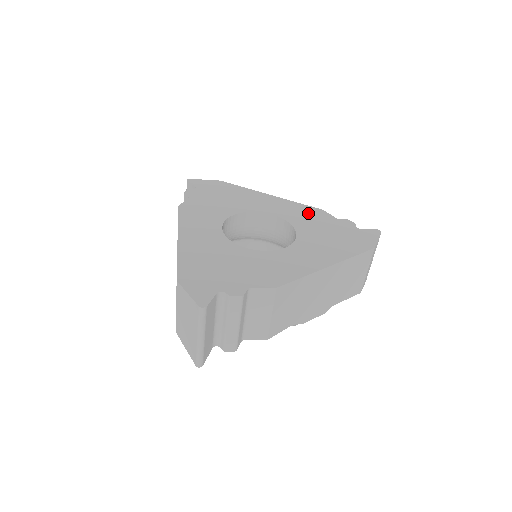
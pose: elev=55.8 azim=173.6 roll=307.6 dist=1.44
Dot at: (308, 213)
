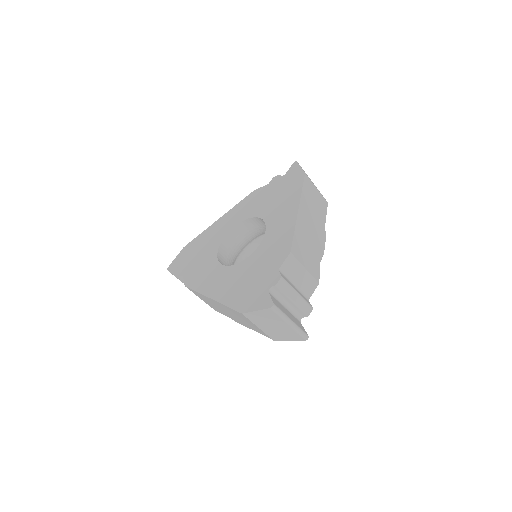
Dot at: (250, 202)
